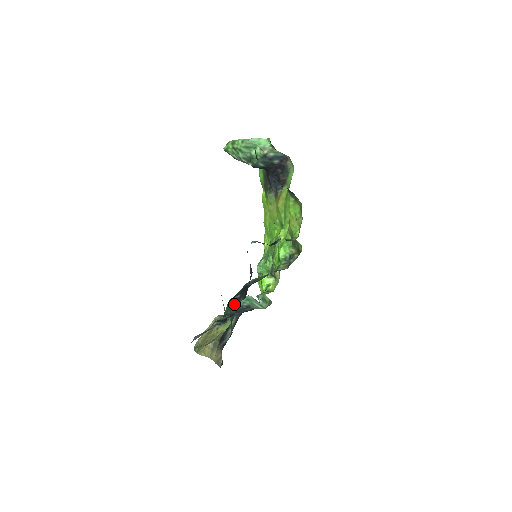
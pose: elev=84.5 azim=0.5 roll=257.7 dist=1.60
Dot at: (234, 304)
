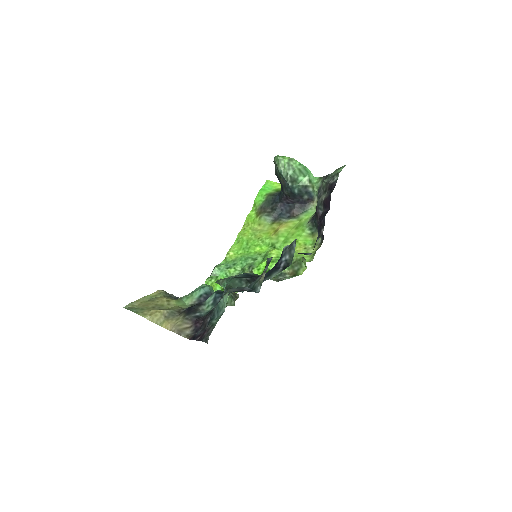
Dot at: (243, 283)
